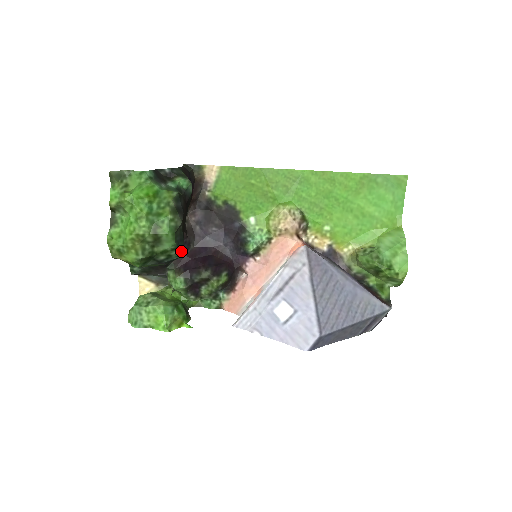
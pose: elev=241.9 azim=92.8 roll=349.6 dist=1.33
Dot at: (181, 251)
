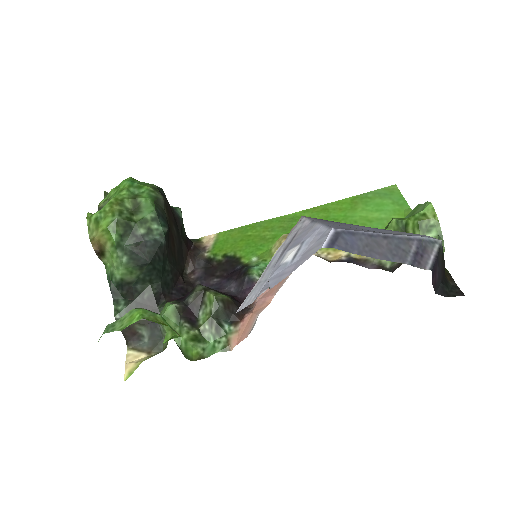
Dot at: (163, 230)
